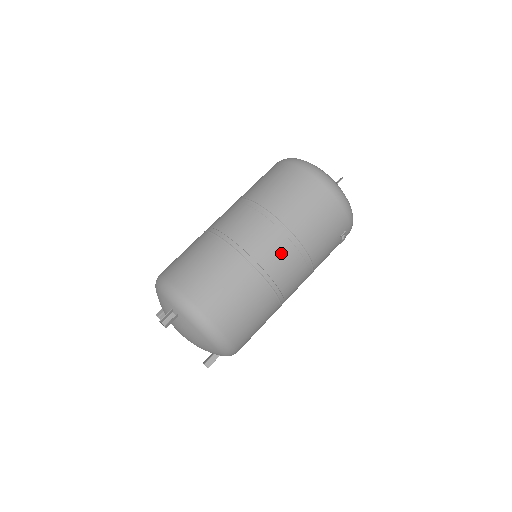
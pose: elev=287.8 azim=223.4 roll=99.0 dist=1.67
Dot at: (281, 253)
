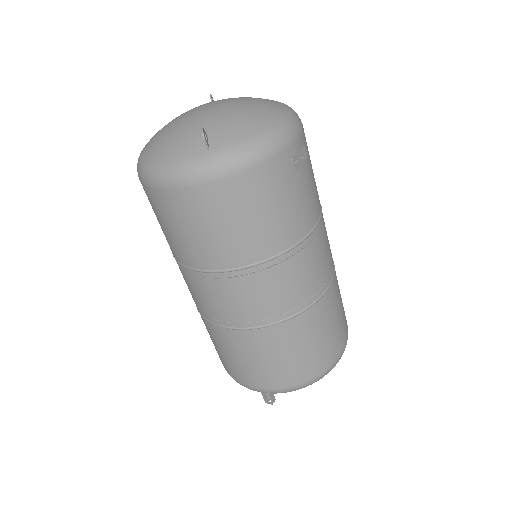
Dot at: (266, 289)
